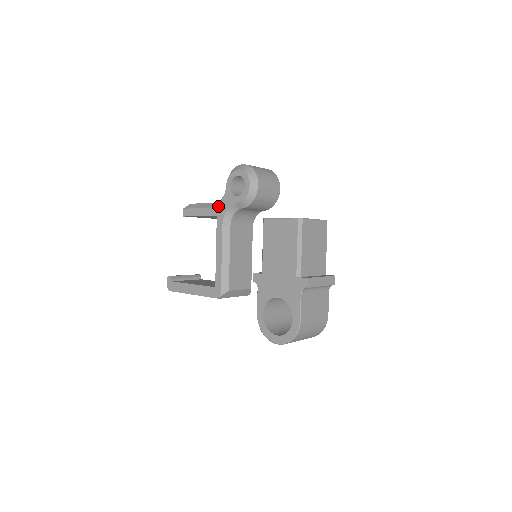
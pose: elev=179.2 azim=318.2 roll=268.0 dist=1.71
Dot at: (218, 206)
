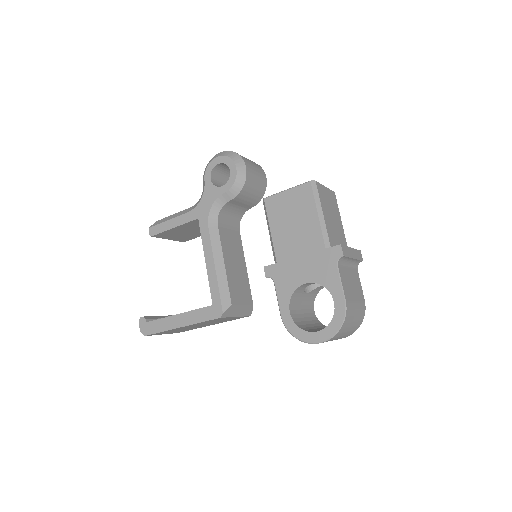
Dot at: (198, 207)
